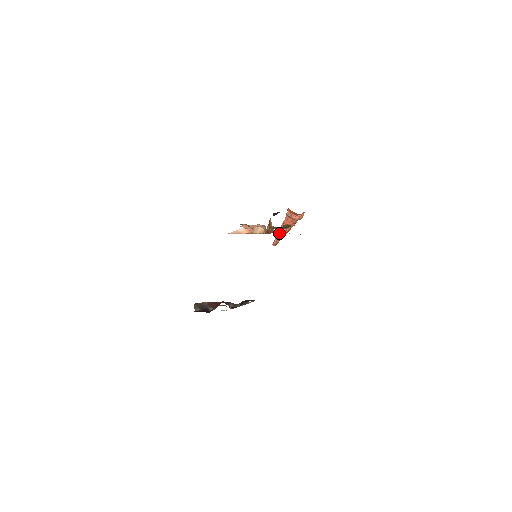
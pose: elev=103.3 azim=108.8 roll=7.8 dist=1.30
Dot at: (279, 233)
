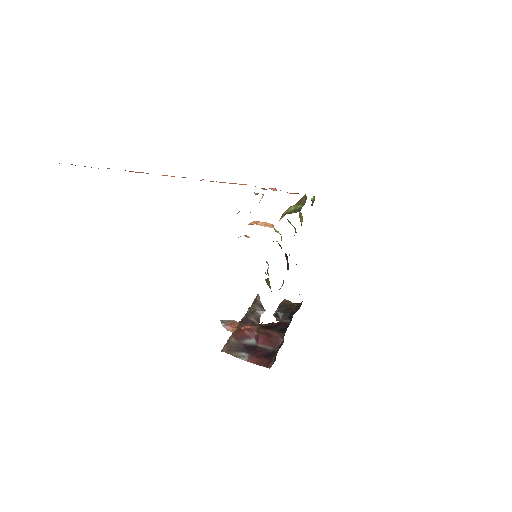
Dot at: (139, 172)
